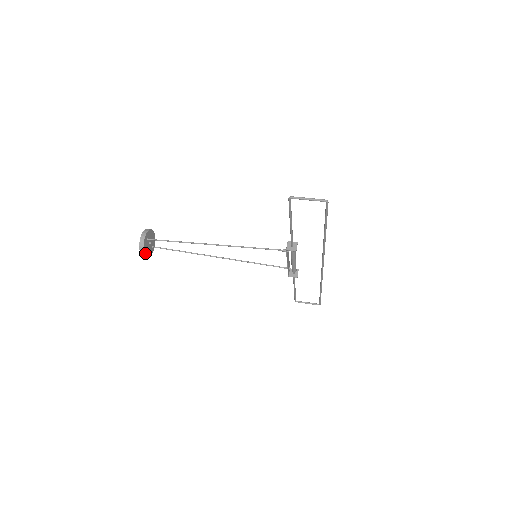
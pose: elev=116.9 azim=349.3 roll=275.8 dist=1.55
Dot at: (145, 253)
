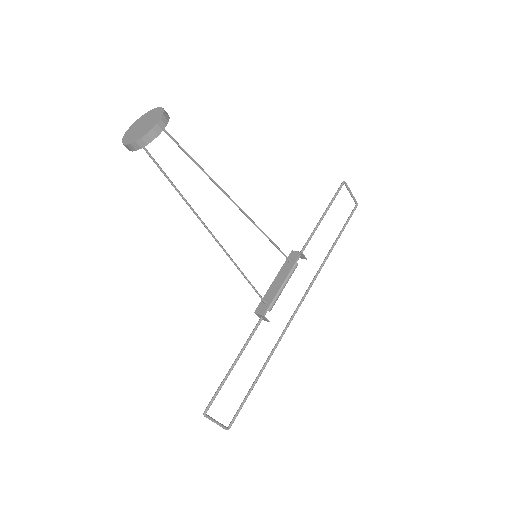
Dot at: (163, 128)
